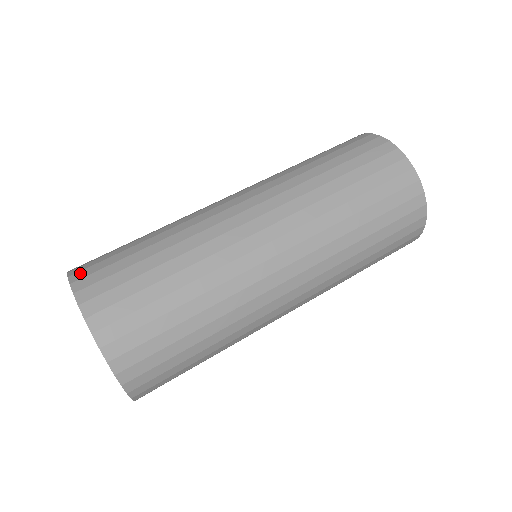
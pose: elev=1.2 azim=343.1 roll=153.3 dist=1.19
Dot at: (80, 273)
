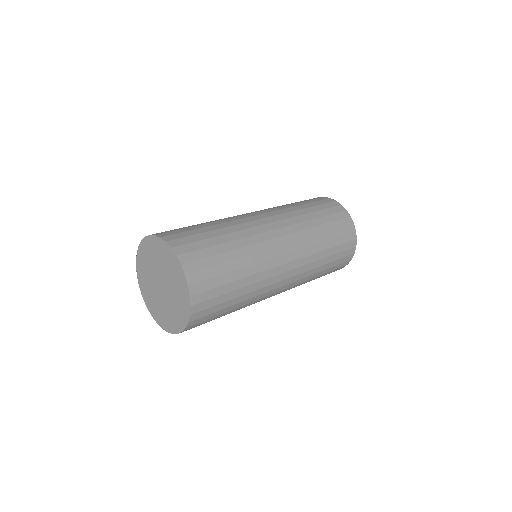
Dot at: (180, 248)
